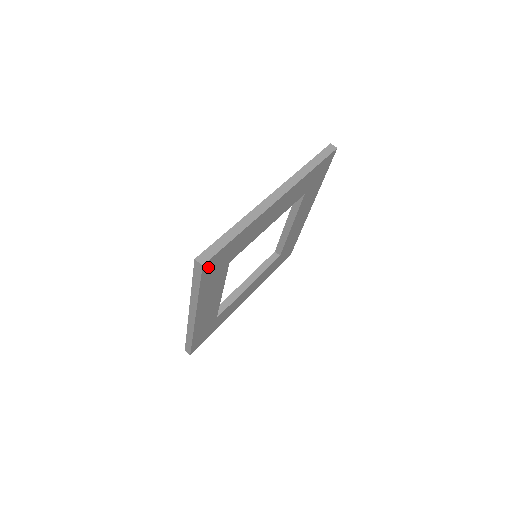
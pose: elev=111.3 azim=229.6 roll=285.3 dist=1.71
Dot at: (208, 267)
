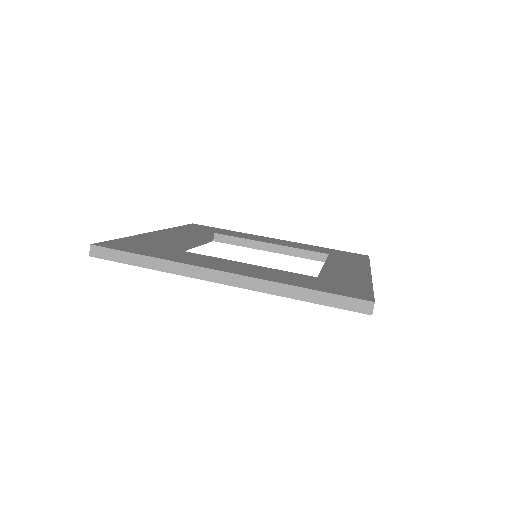
Dot at: occluded
